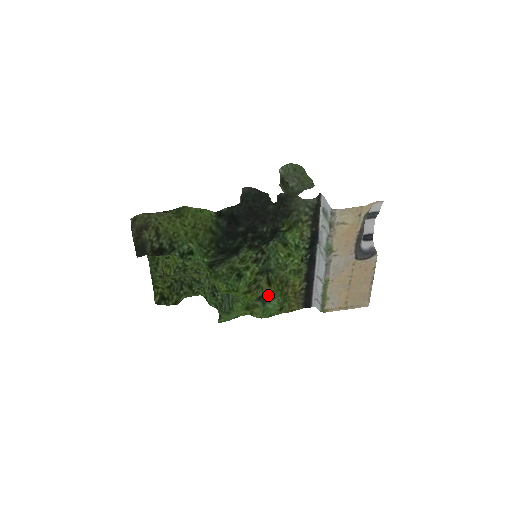
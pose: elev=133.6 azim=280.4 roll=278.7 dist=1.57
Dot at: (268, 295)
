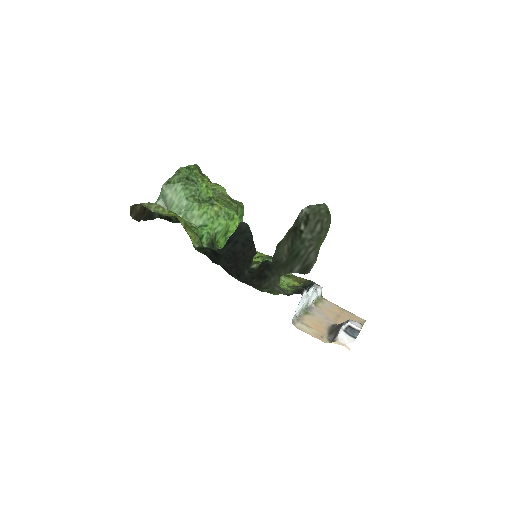
Dot at: occluded
